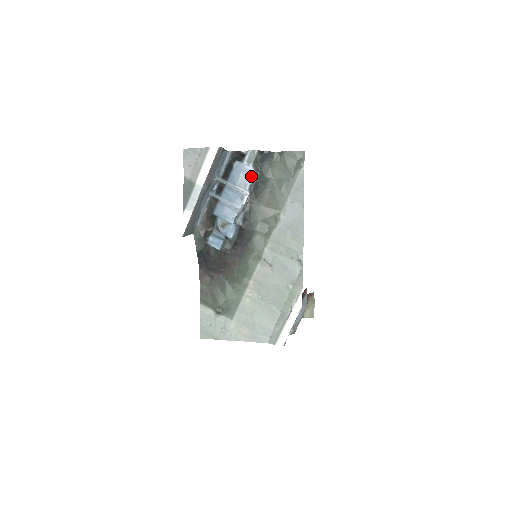
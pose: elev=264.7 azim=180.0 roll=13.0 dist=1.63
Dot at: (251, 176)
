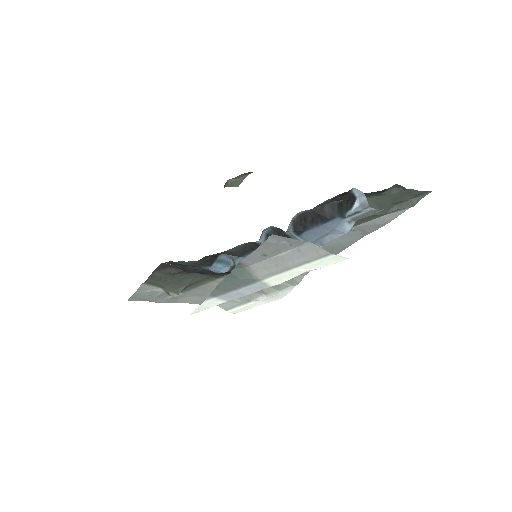
Dot at: occluded
